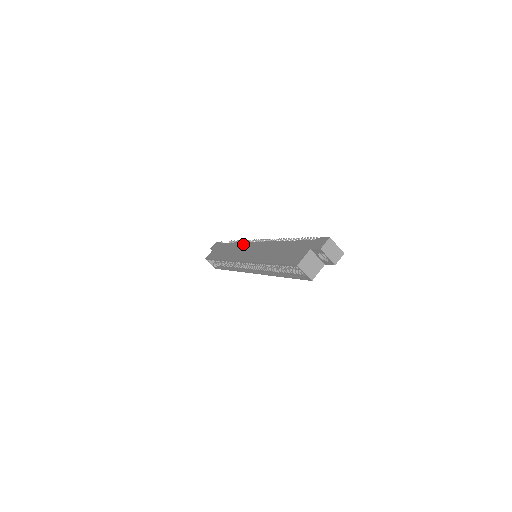
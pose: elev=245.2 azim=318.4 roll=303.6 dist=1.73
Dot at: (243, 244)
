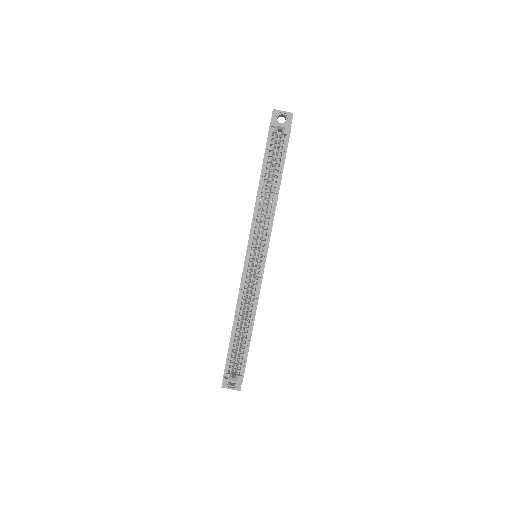
Dot at: occluded
